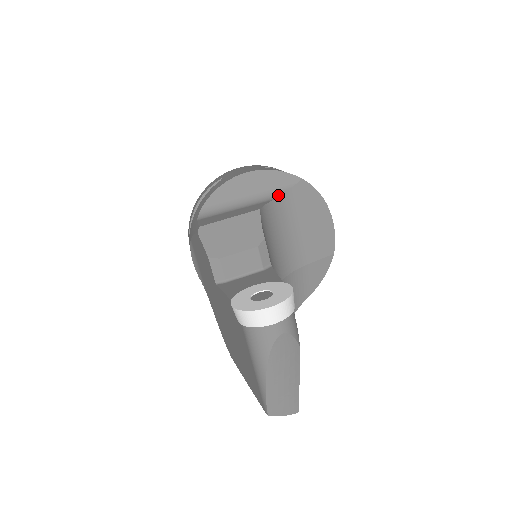
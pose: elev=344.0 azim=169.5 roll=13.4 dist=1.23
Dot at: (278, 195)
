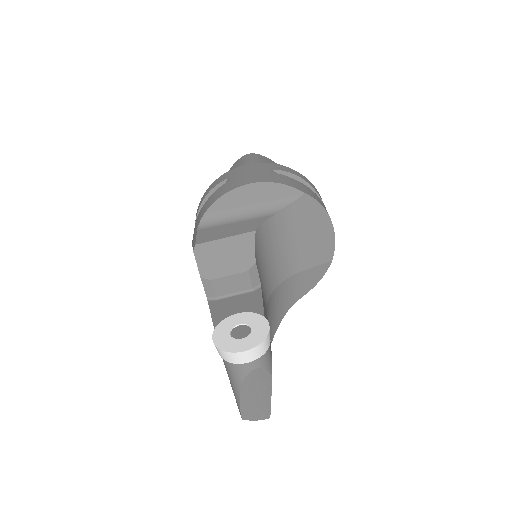
Dot at: (278, 209)
